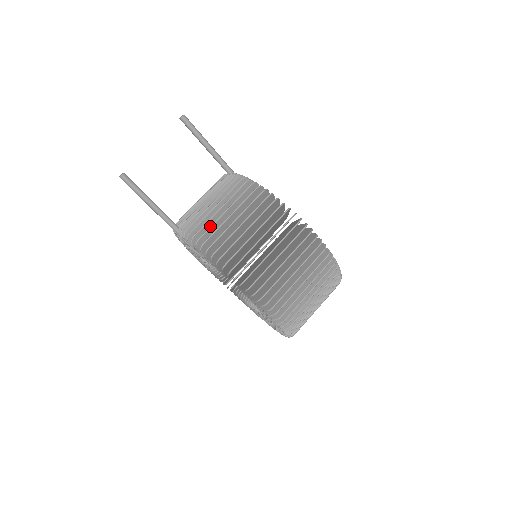
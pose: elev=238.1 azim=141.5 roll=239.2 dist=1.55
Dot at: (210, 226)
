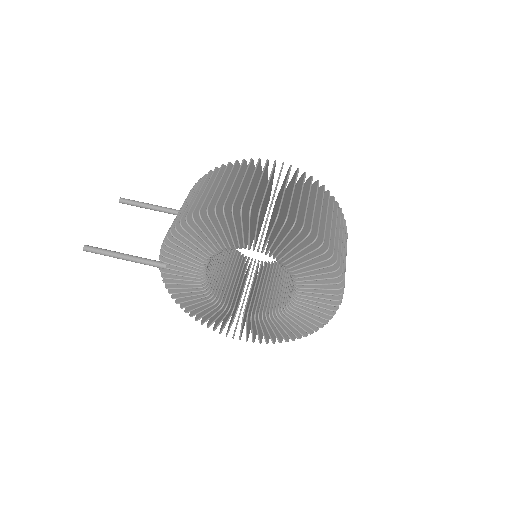
Dot at: (176, 217)
